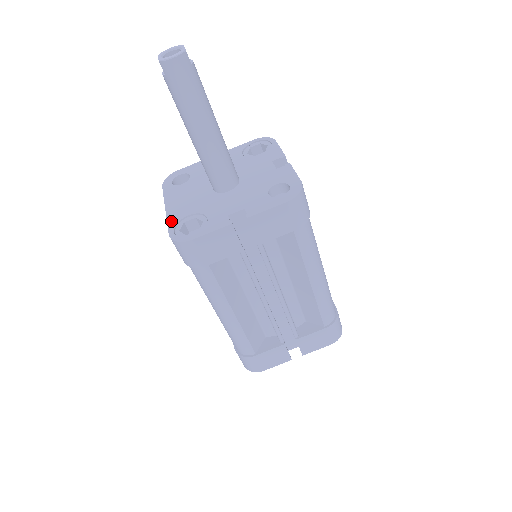
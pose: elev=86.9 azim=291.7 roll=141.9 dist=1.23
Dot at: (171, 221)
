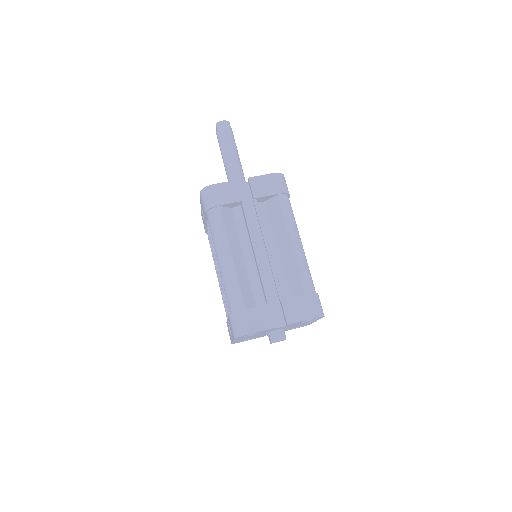
Dot at: occluded
